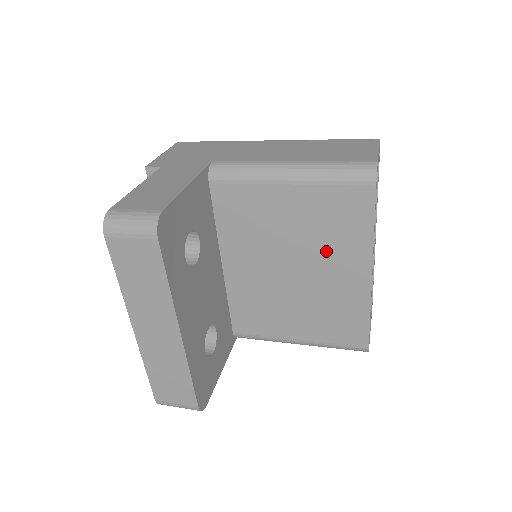
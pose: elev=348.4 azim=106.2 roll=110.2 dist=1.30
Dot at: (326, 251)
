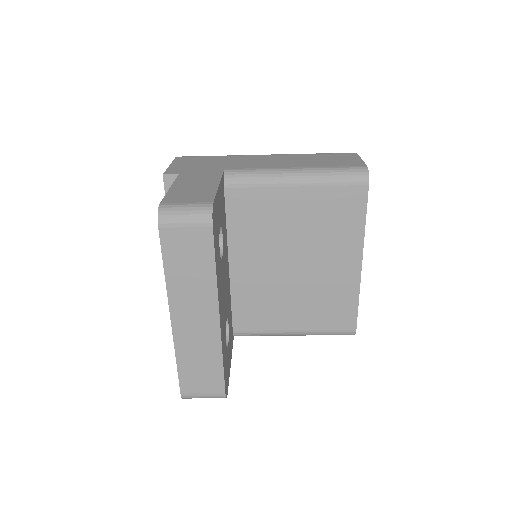
Dot at: (325, 244)
